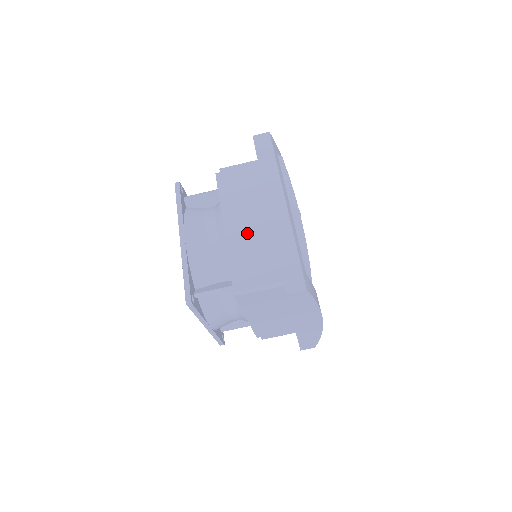
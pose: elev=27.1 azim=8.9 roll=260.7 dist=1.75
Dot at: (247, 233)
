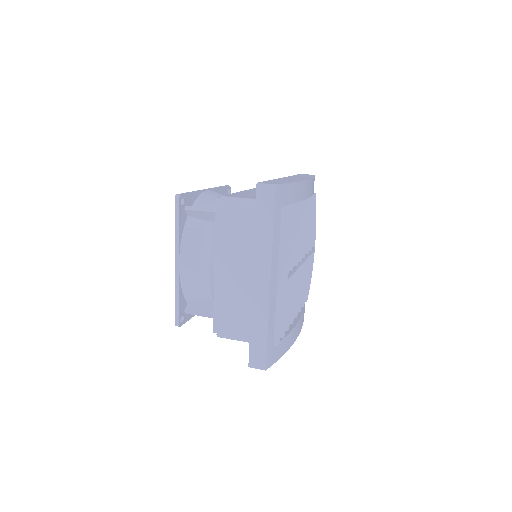
Dot at: (233, 285)
